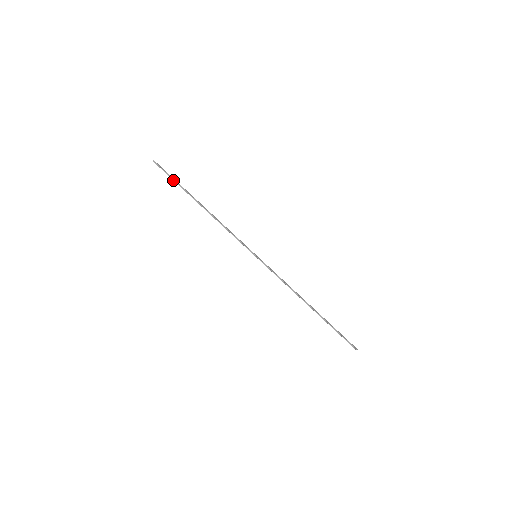
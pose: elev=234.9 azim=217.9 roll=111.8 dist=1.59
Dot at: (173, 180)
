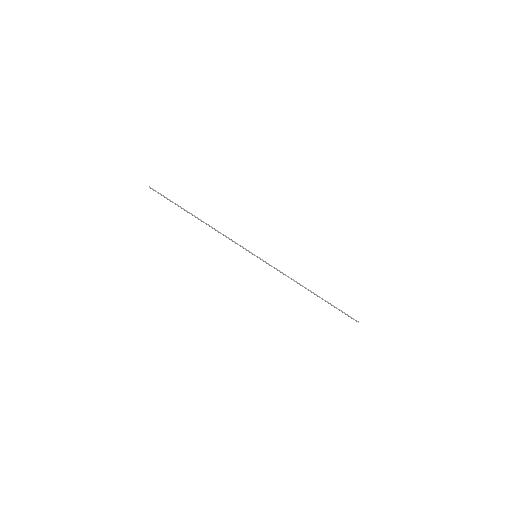
Dot at: (170, 201)
